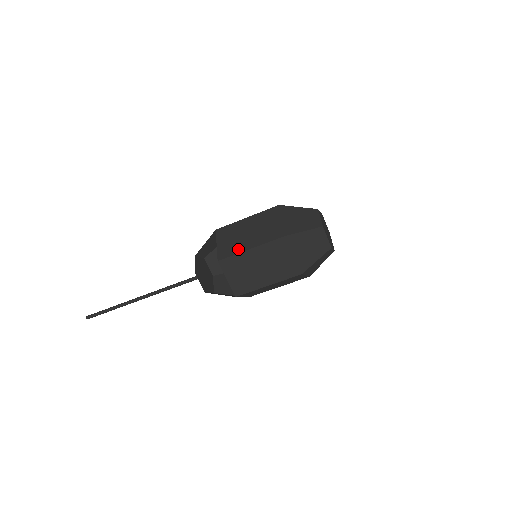
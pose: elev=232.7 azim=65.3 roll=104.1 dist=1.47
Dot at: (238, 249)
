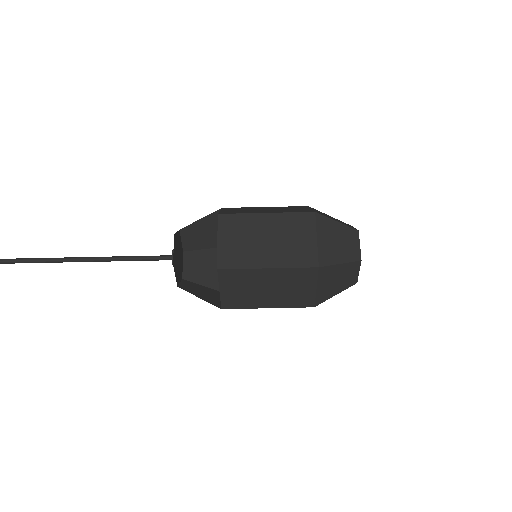
Dot at: (249, 212)
